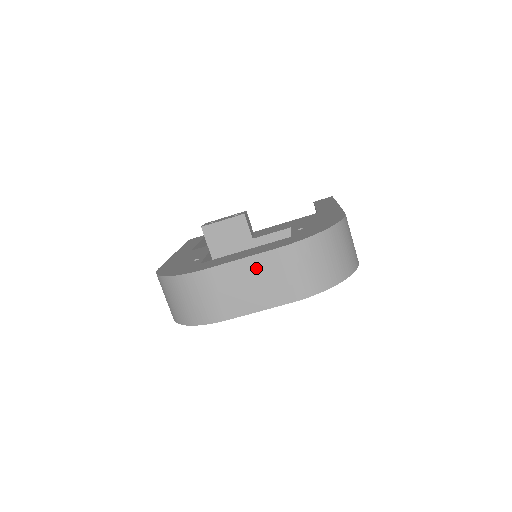
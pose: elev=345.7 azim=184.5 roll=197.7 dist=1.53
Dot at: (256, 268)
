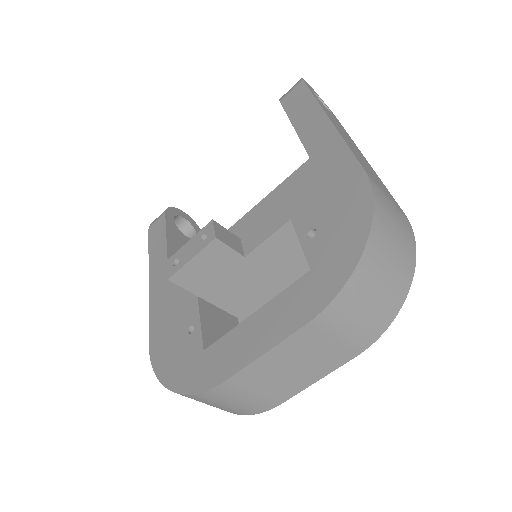
Dot at: (289, 352)
